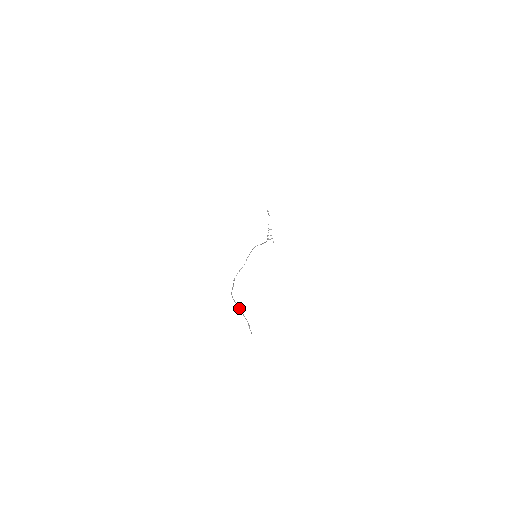
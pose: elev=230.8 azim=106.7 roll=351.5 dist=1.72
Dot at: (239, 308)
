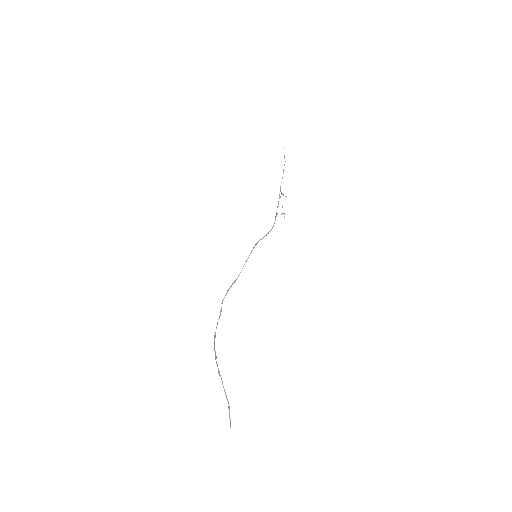
Dot at: (220, 376)
